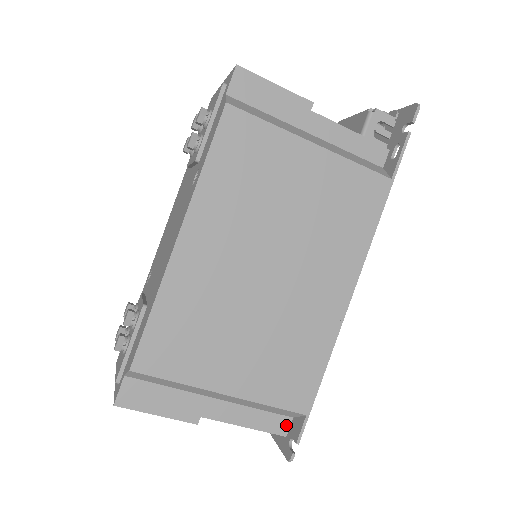
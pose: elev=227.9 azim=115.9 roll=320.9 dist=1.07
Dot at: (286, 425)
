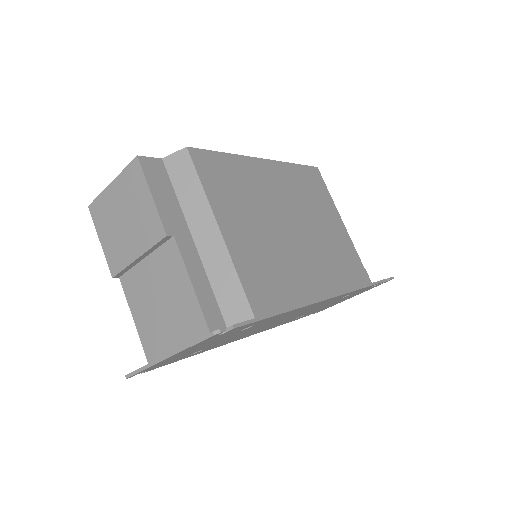
Dot at: (218, 327)
